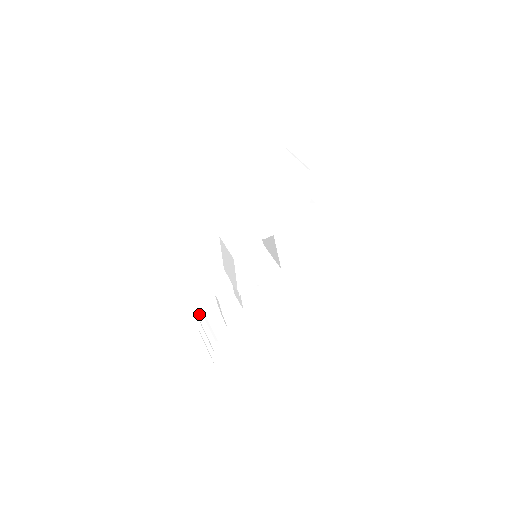
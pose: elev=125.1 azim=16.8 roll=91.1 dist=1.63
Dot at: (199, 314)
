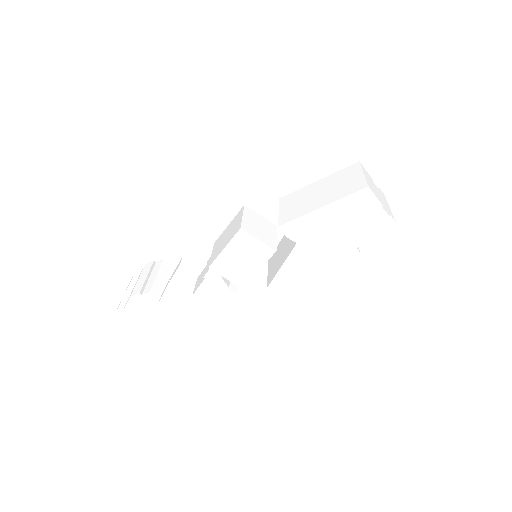
Dot at: (149, 262)
